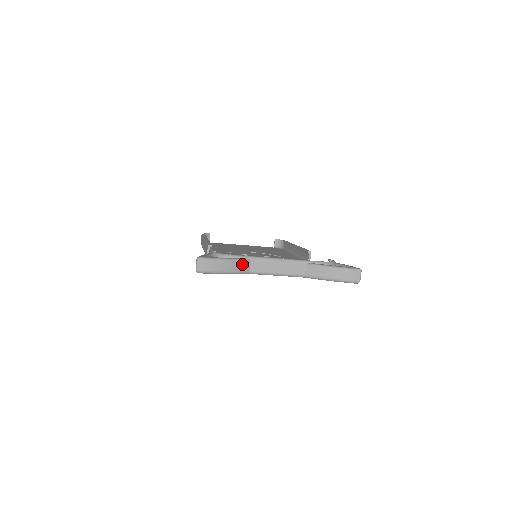
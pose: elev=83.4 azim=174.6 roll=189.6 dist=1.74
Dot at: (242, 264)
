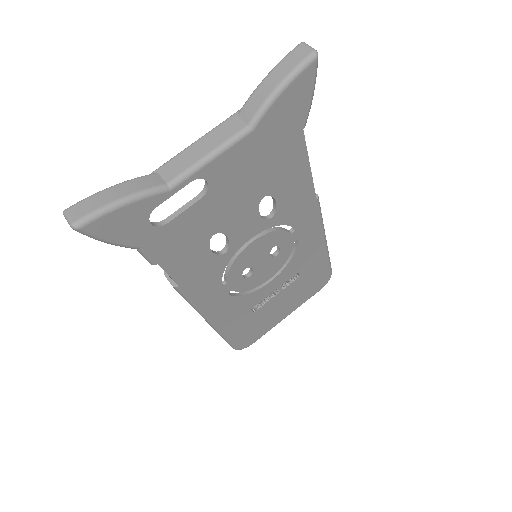
Dot at: (144, 181)
